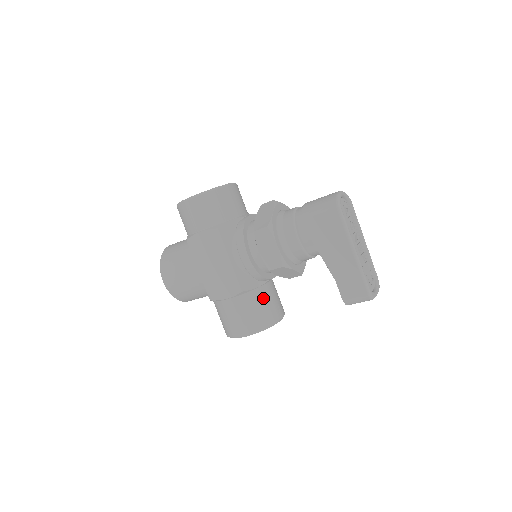
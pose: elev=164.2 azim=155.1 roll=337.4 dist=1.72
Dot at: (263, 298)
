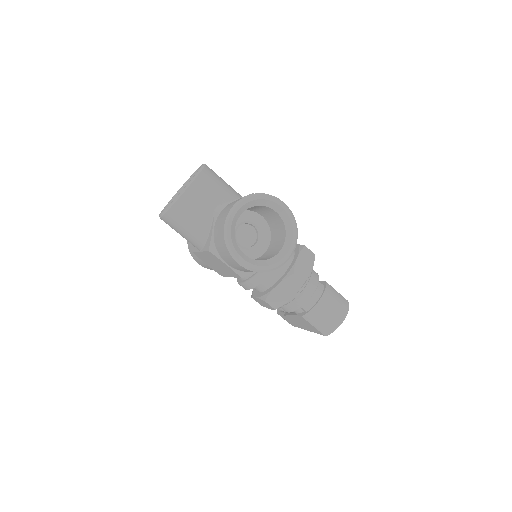
Dot at: occluded
